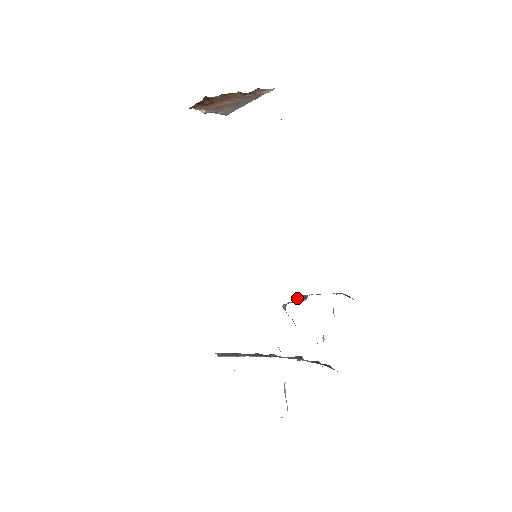
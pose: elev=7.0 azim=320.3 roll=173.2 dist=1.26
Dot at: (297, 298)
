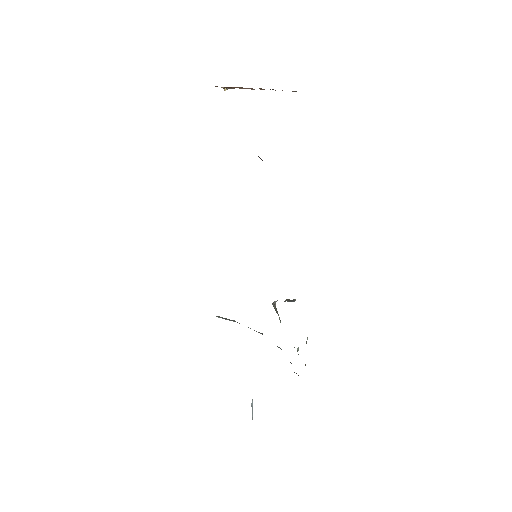
Dot at: (286, 299)
